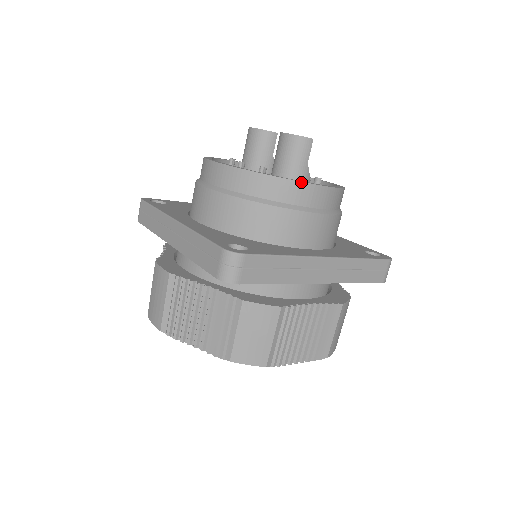
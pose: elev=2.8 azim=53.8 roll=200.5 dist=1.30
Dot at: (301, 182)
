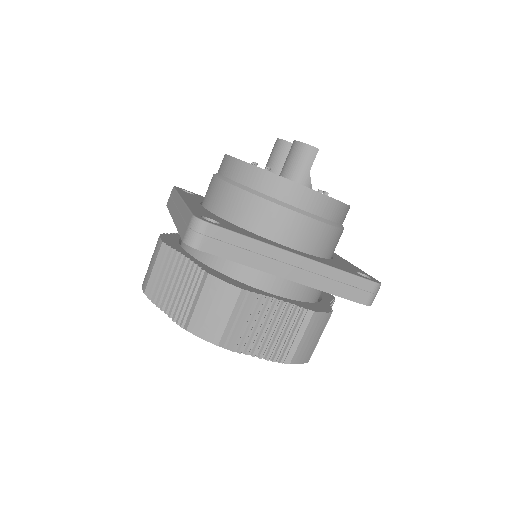
Dot at: (292, 181)
